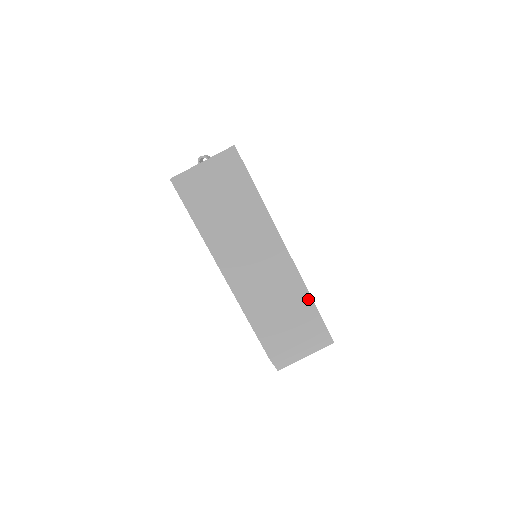
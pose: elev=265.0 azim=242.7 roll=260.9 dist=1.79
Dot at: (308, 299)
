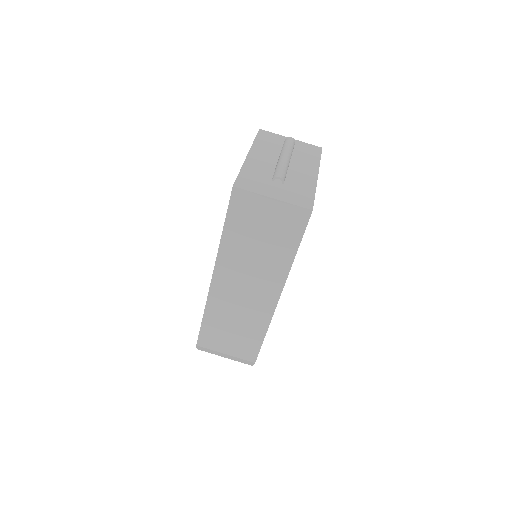
Dot at: (260, 339)
